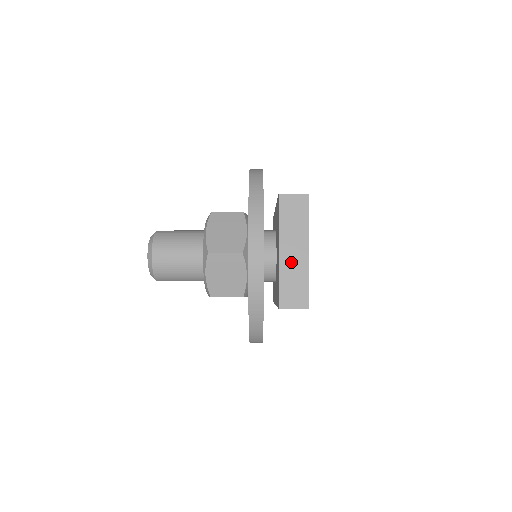
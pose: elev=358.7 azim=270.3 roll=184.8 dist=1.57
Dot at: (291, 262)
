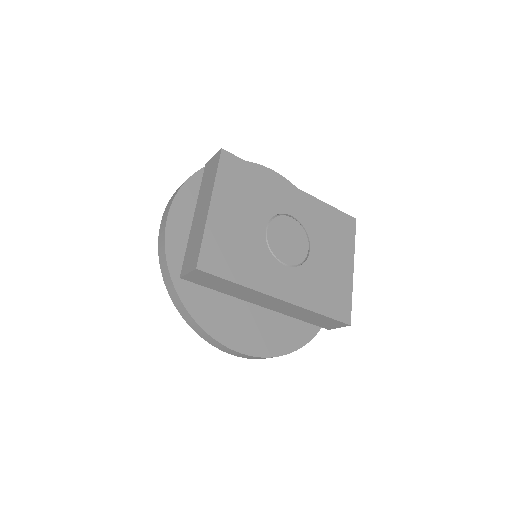
Dot at: (197, 224)
